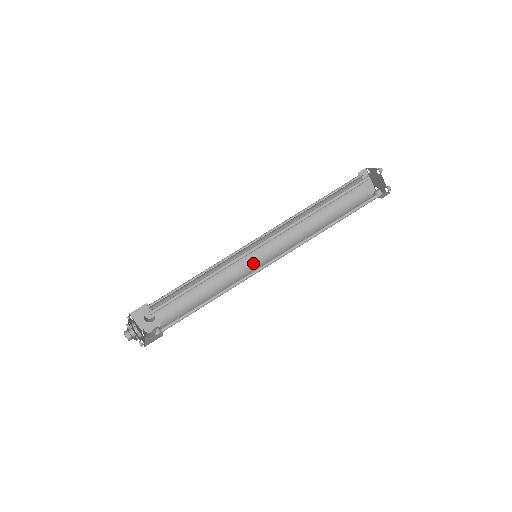
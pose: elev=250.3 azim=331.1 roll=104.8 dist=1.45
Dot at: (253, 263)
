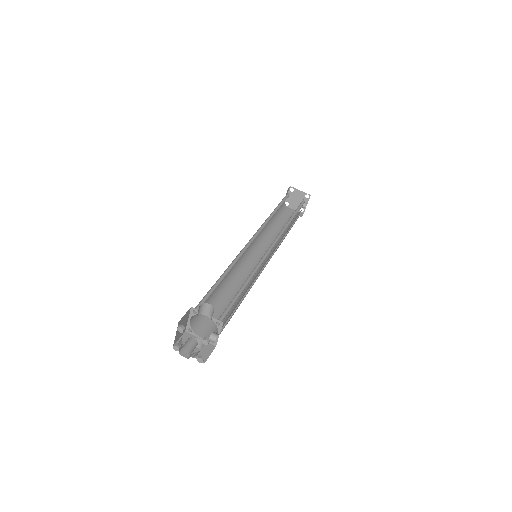
Dot at: (258, 269)
